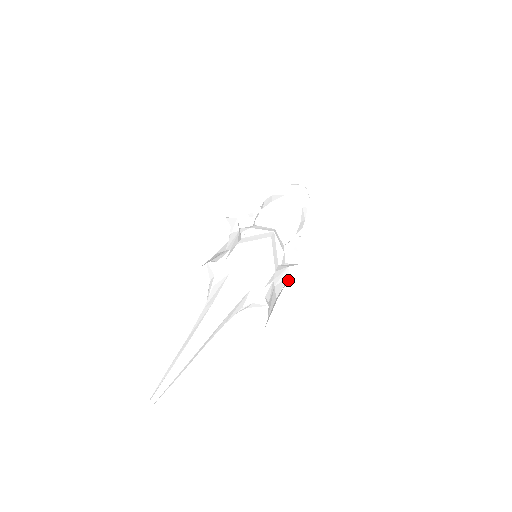
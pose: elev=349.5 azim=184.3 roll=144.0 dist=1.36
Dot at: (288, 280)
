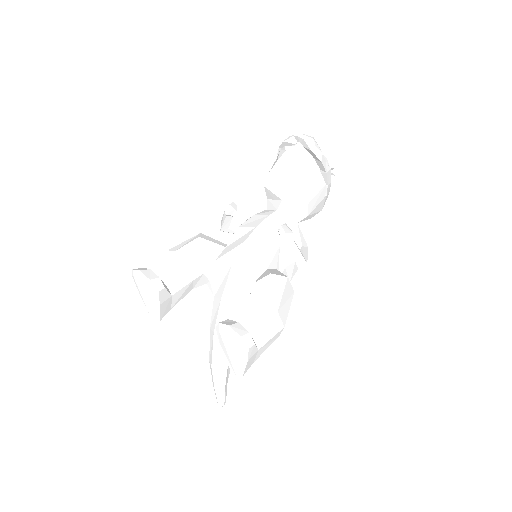
Dot at: (246, 306)
